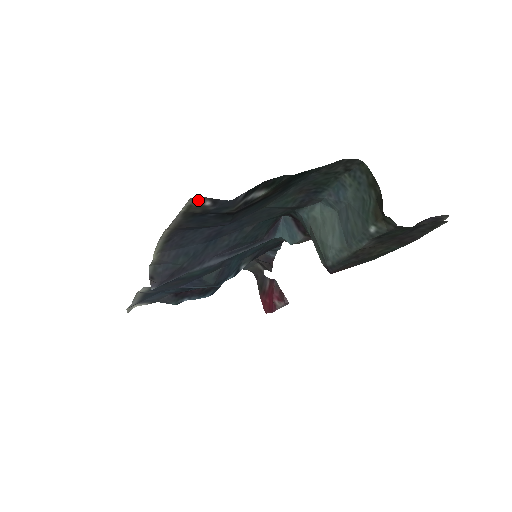
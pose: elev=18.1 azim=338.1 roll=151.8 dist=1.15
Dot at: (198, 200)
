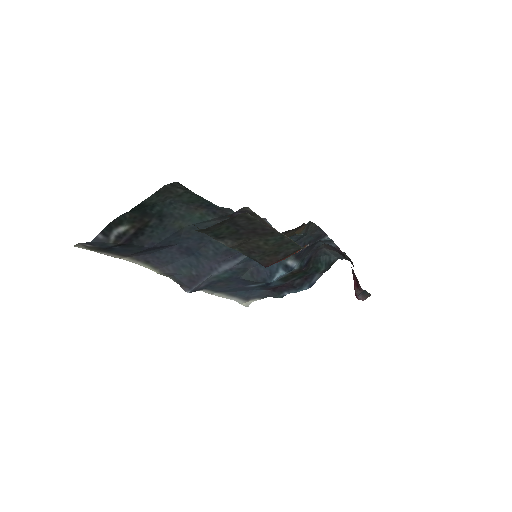
Dot at: (82, 245)
